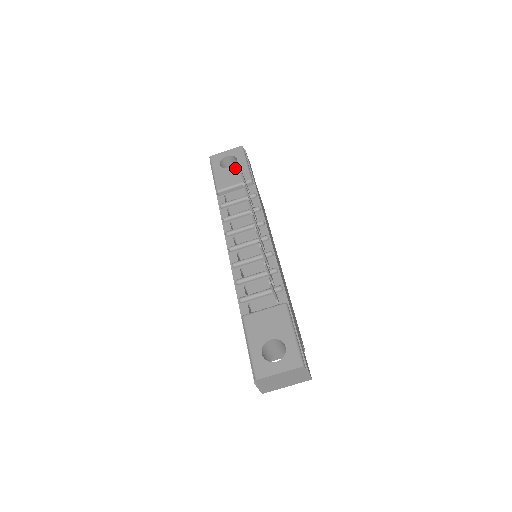
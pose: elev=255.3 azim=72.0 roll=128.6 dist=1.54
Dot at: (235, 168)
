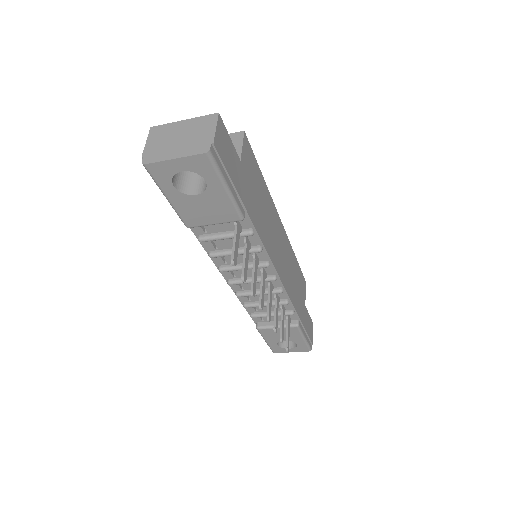
Dot at: (207, 198)
